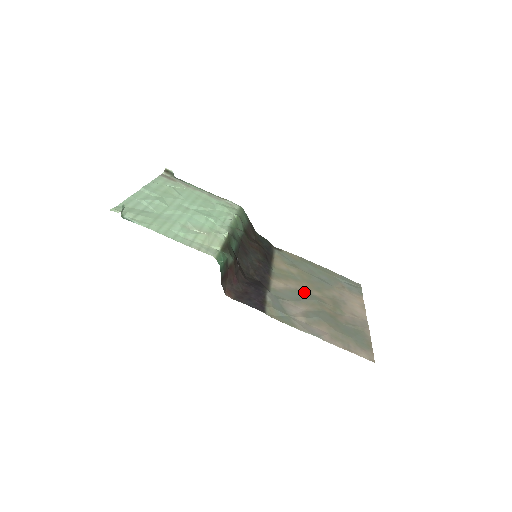
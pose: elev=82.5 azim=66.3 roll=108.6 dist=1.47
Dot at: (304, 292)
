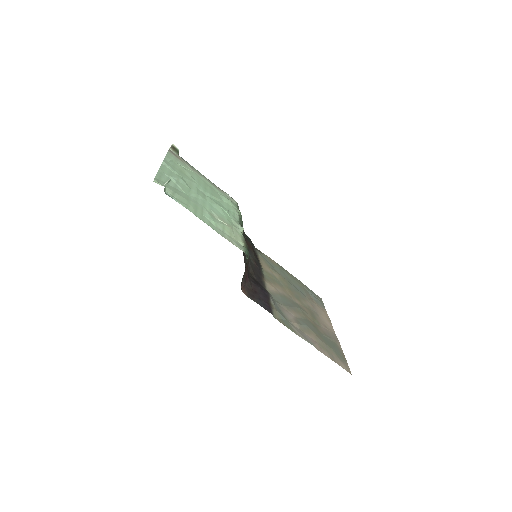
Dot at: (289, 298)
